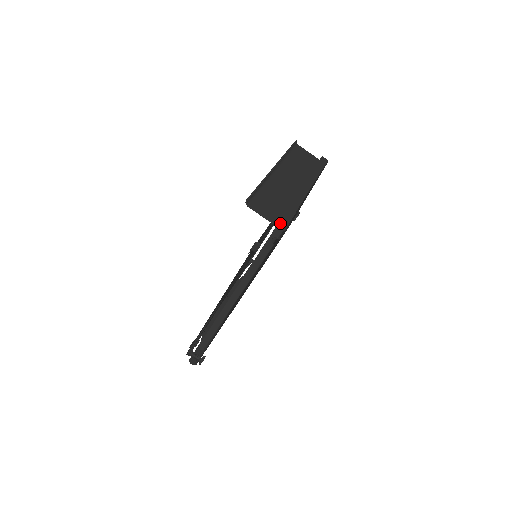
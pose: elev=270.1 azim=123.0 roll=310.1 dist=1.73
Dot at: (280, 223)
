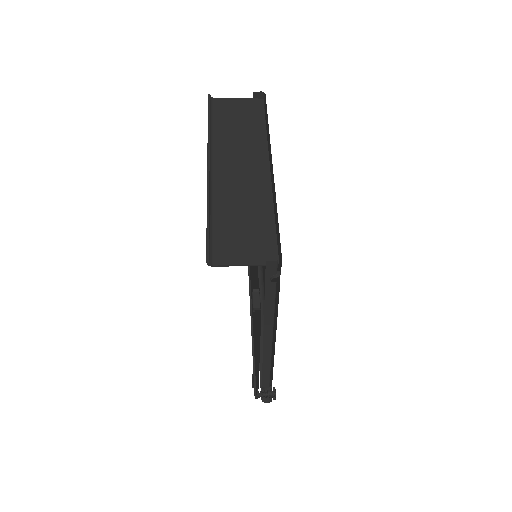
Dot at: (268, 261)
